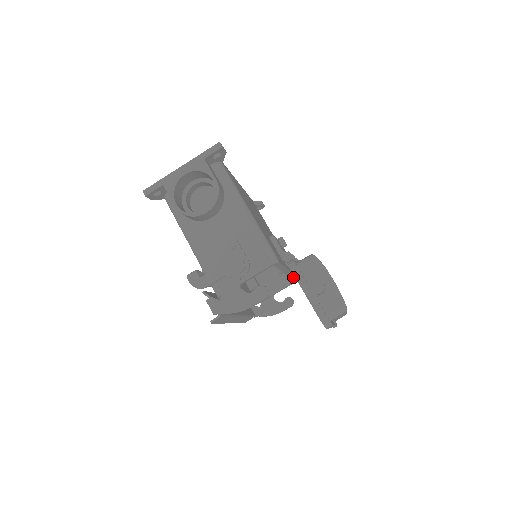
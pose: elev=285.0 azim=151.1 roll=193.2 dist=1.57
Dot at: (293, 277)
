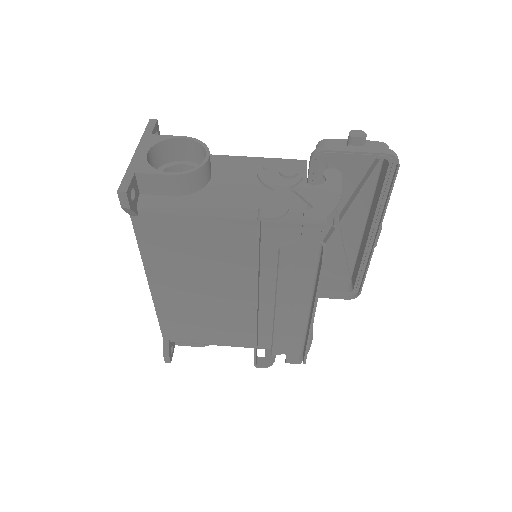
Dot at: occluded
